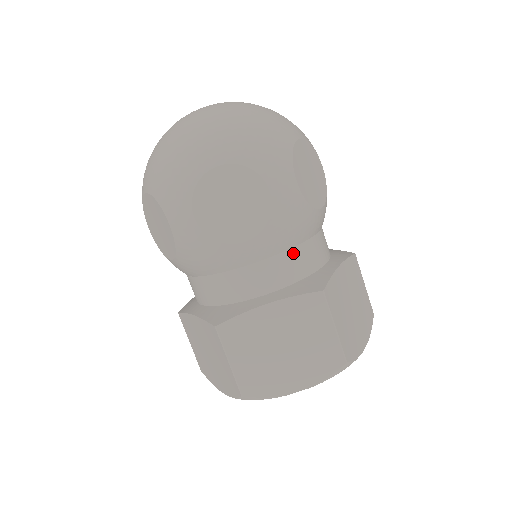
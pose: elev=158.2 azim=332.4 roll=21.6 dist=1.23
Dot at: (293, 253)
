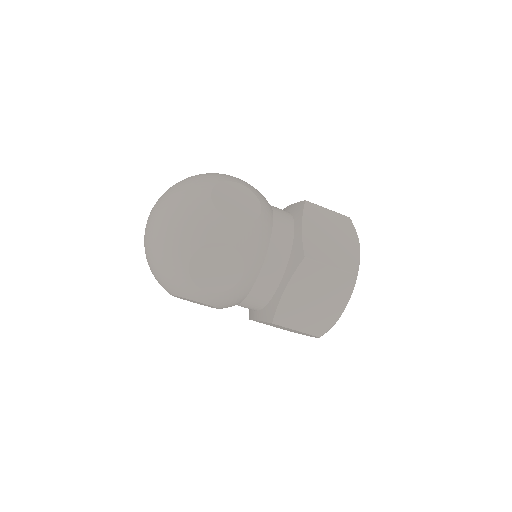
Dot at: (271, 251)
